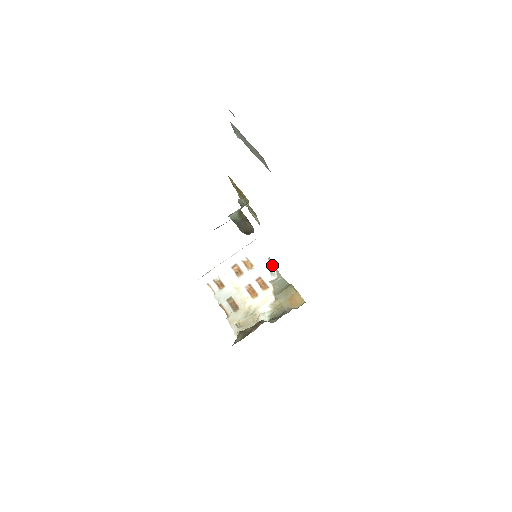
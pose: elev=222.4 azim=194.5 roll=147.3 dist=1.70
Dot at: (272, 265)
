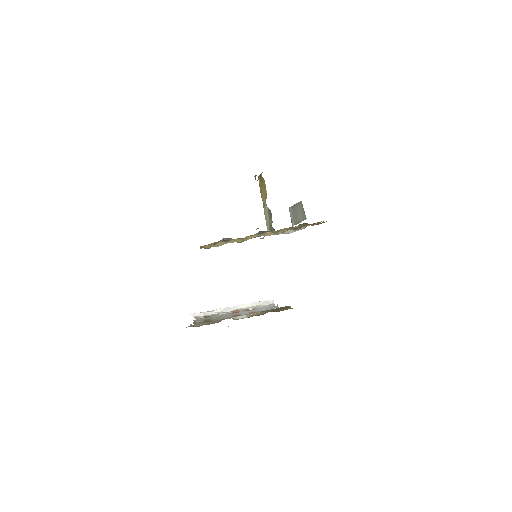
Dot at: occluded
